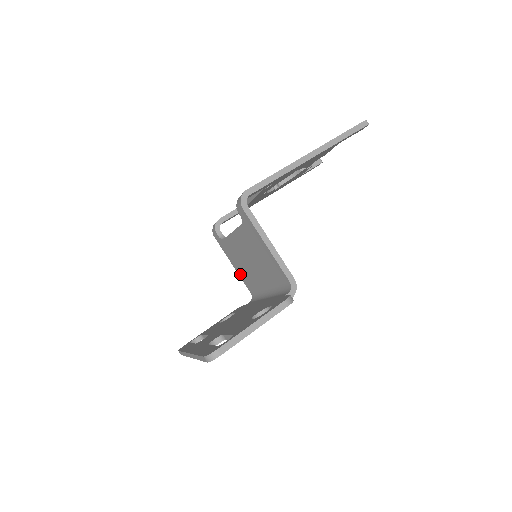
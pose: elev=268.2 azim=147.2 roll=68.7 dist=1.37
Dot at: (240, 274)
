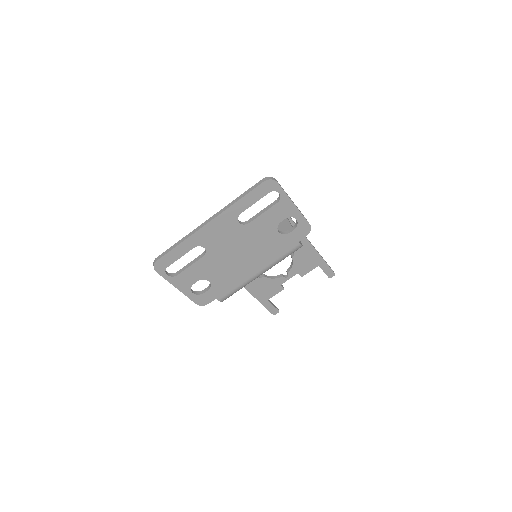
Dot at: occluded
